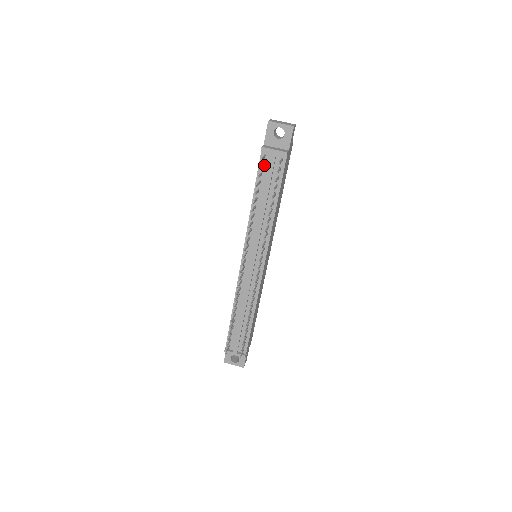
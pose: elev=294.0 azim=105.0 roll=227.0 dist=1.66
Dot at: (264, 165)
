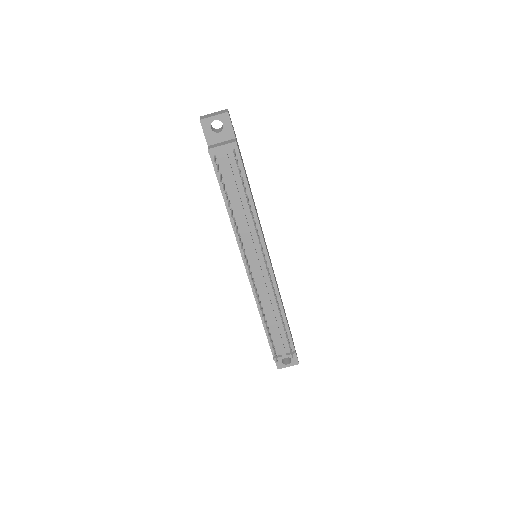
Dot at: (219, 166)
